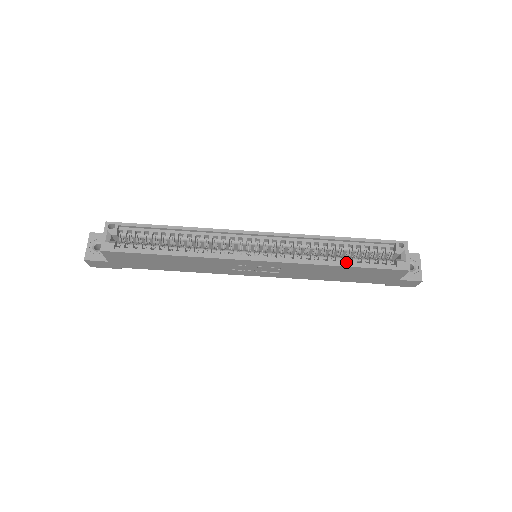
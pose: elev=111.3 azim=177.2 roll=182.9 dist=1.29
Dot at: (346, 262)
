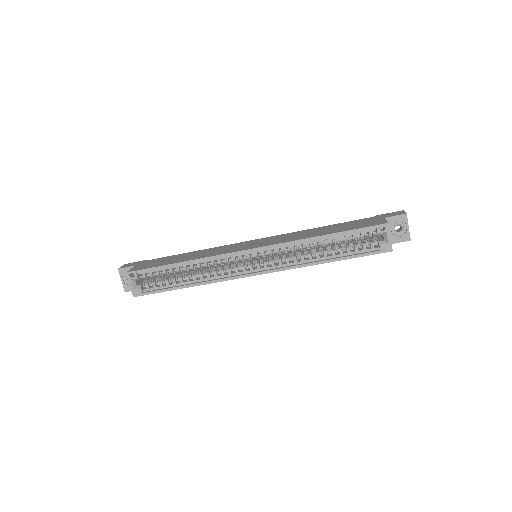
Dot at: (333, 256)
